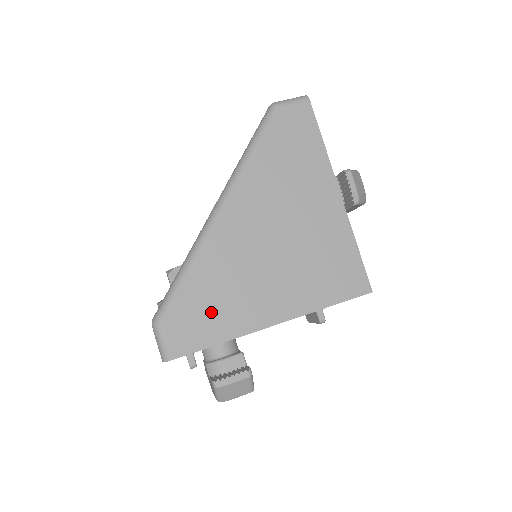
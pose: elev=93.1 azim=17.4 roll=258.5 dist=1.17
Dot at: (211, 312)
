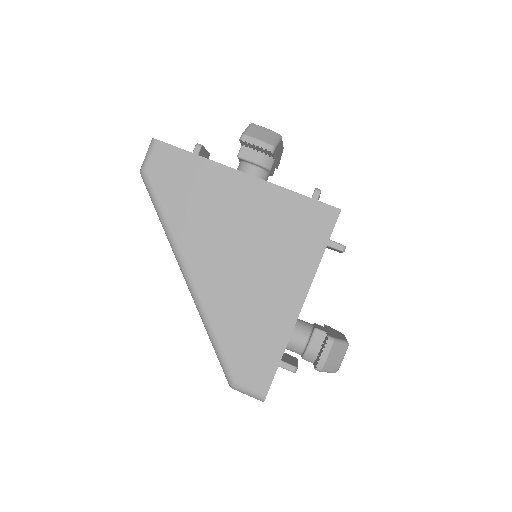
Dot at: (255, 344)
